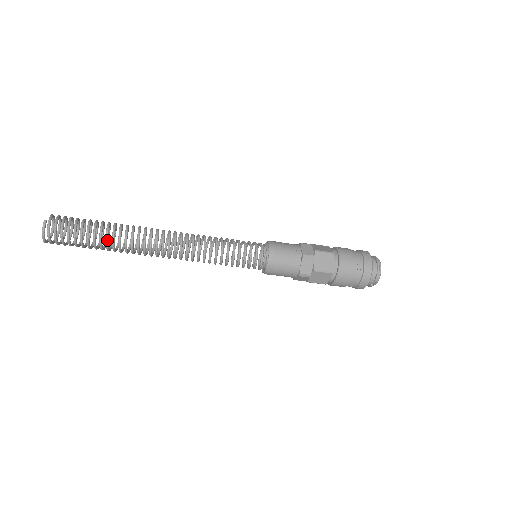
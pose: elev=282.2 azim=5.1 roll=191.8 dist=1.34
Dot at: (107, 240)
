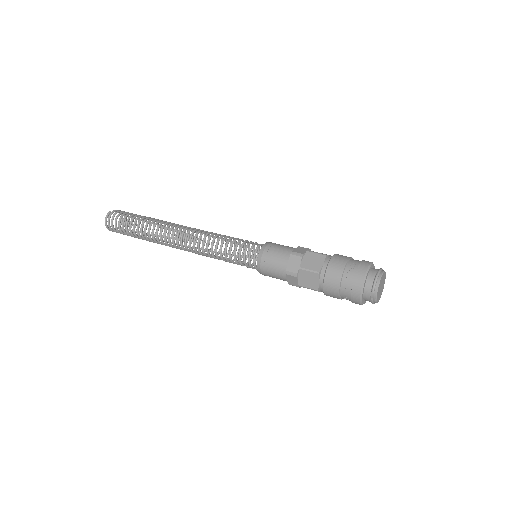
Dot at: (141, 227)
